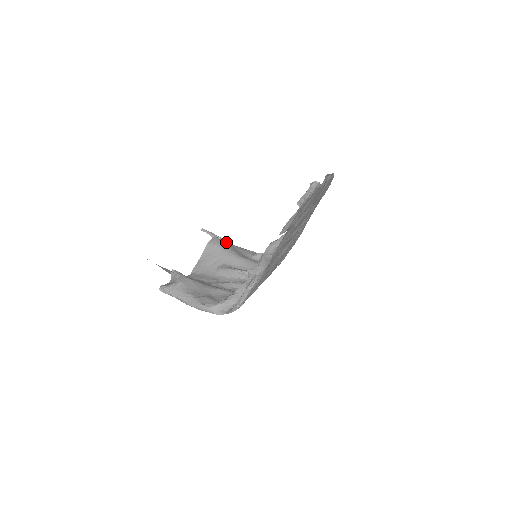
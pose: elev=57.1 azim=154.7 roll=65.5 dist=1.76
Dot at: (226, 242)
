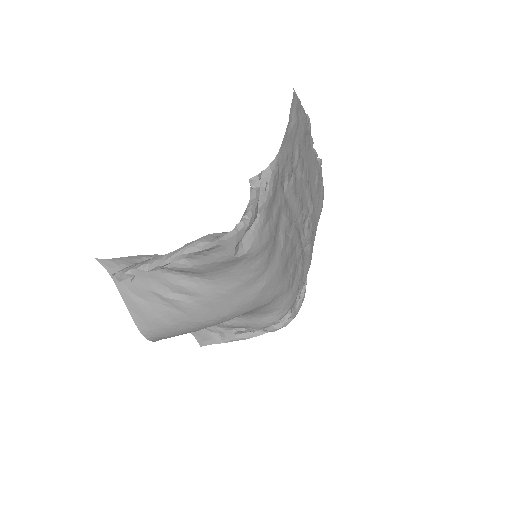
Dot at: occluded
